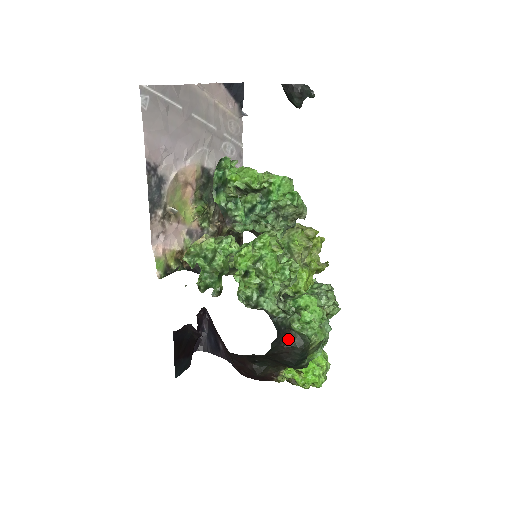
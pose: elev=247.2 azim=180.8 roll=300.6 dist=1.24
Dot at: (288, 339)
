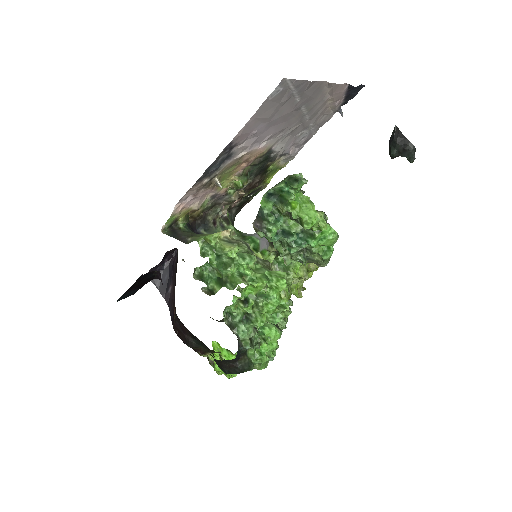
Dot at: (238, 360)
